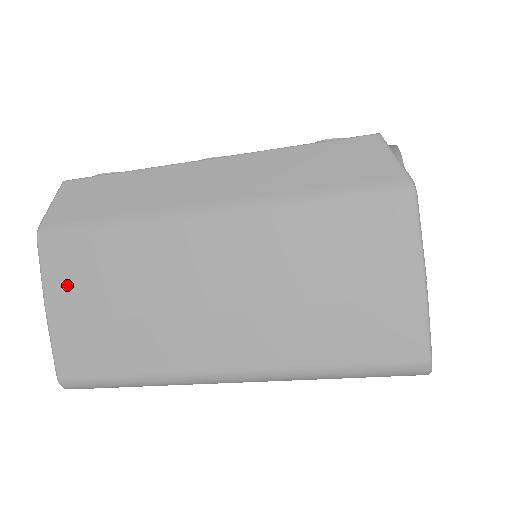
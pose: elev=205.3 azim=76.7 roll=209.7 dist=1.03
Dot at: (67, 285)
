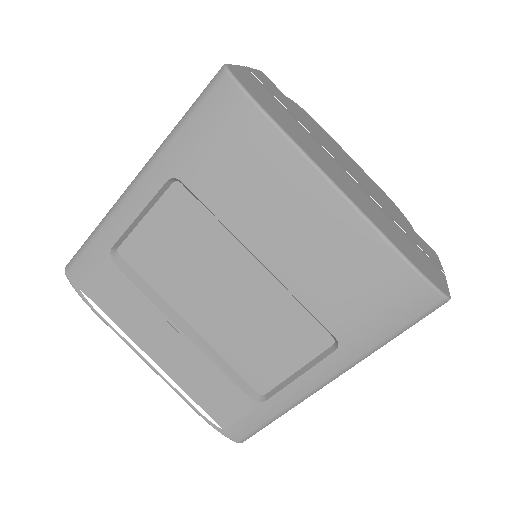
Dot at: occluded
